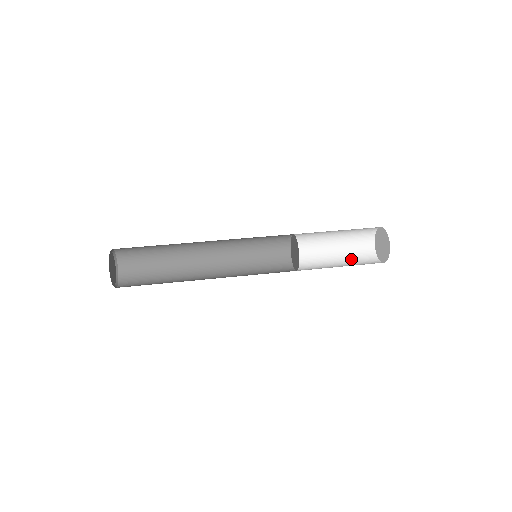
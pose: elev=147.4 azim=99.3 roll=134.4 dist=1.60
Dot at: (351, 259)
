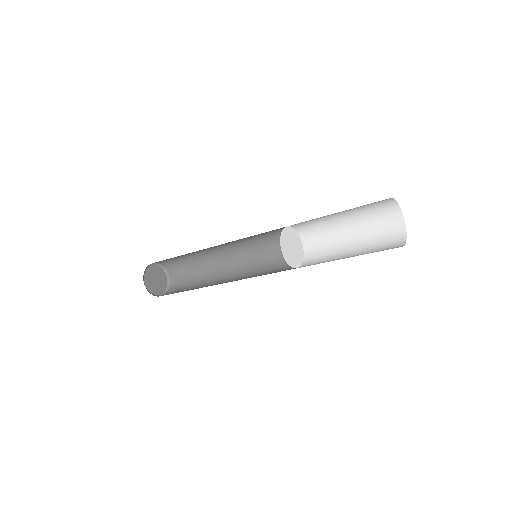
Dot at: occluded
